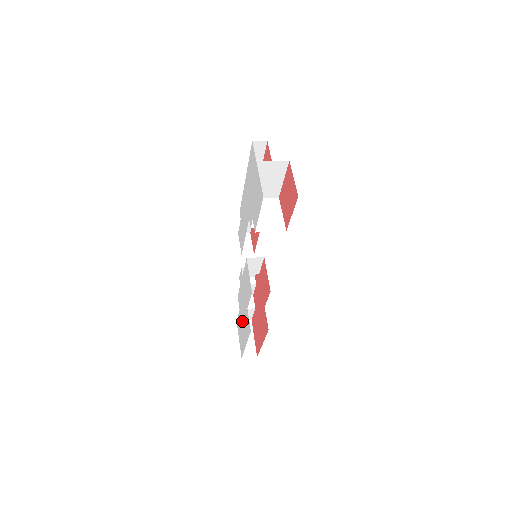
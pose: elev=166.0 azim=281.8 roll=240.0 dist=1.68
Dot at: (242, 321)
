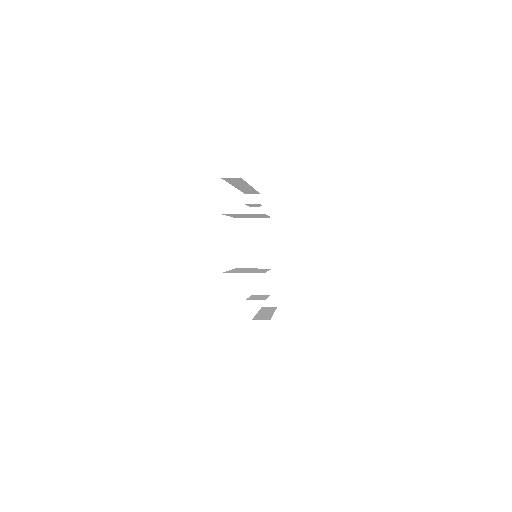
Dot at: occluded
